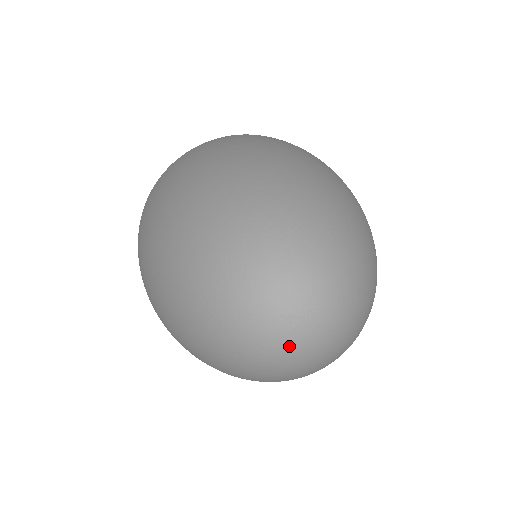
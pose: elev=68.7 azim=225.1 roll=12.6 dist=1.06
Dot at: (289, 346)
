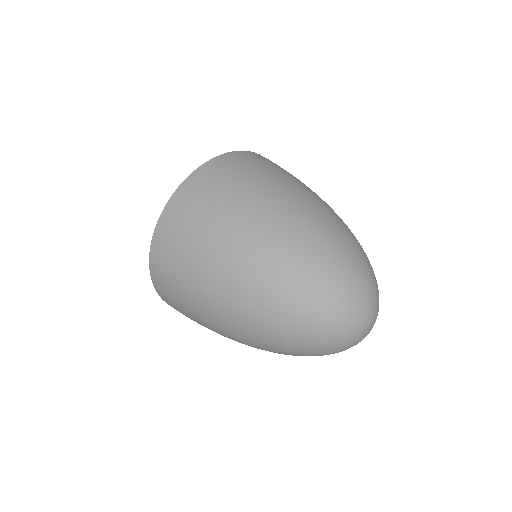
Dot at: occluded
